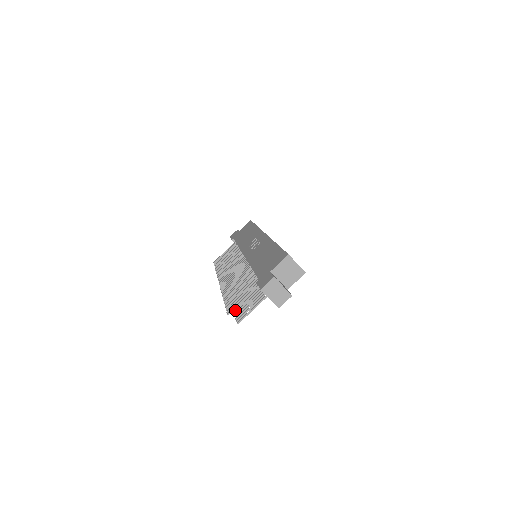
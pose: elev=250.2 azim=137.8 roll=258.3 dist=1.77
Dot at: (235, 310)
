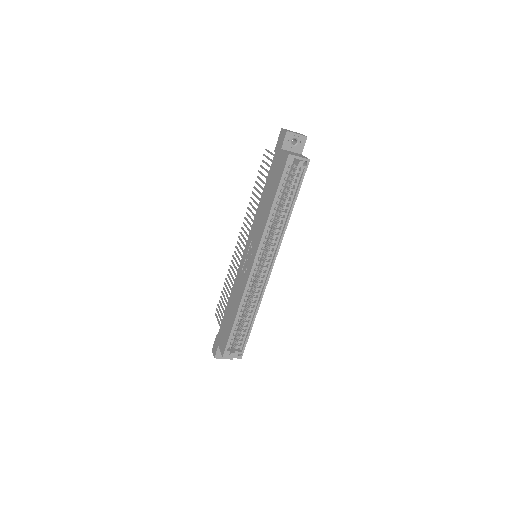
Dot at: occluded
